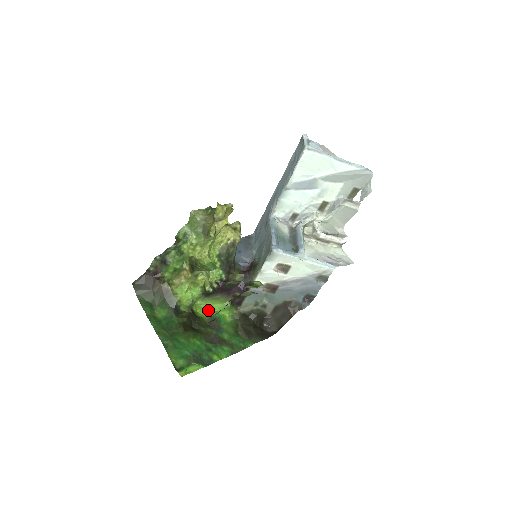
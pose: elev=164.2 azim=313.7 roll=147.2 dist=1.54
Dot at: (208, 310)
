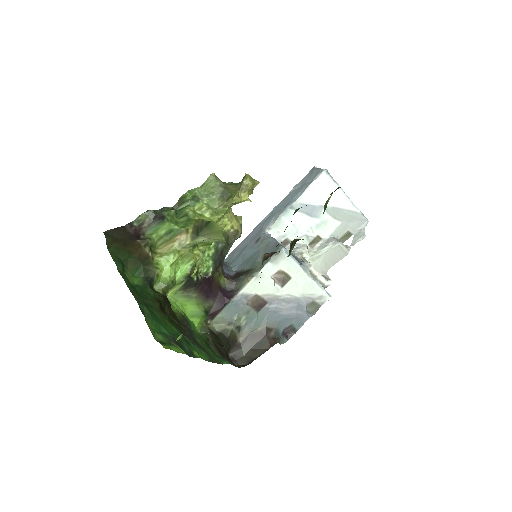
Dot at: (178, 308)
